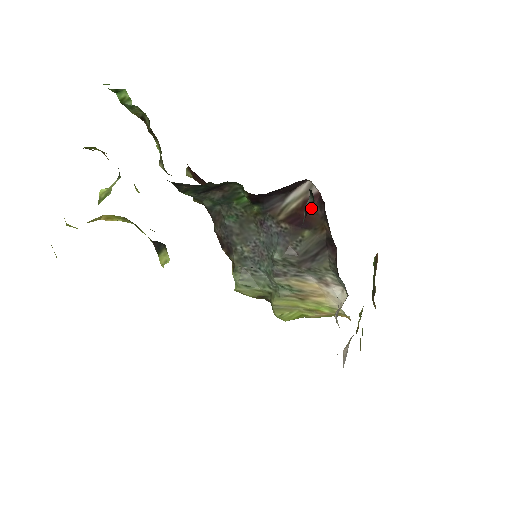
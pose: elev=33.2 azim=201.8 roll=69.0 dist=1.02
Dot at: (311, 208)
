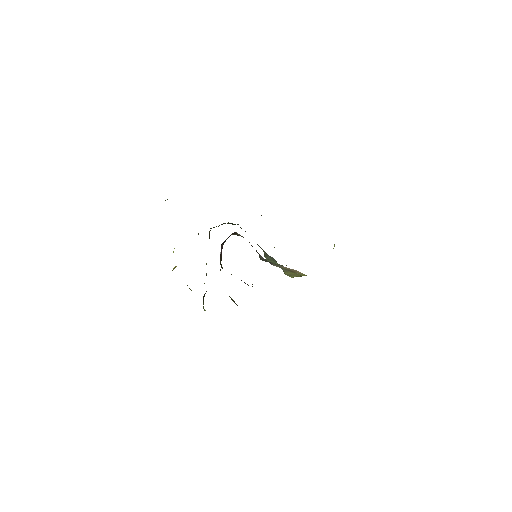
Dot at: occluded
